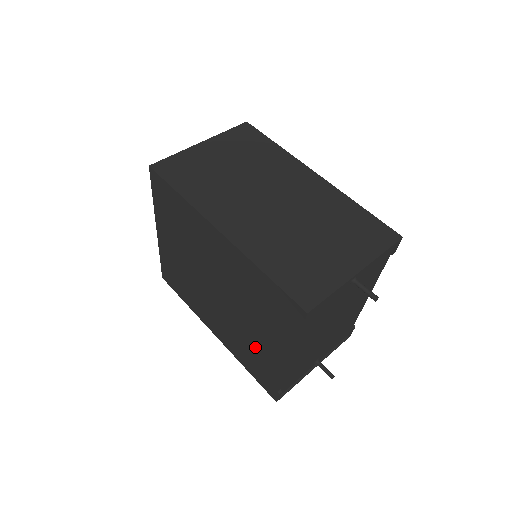
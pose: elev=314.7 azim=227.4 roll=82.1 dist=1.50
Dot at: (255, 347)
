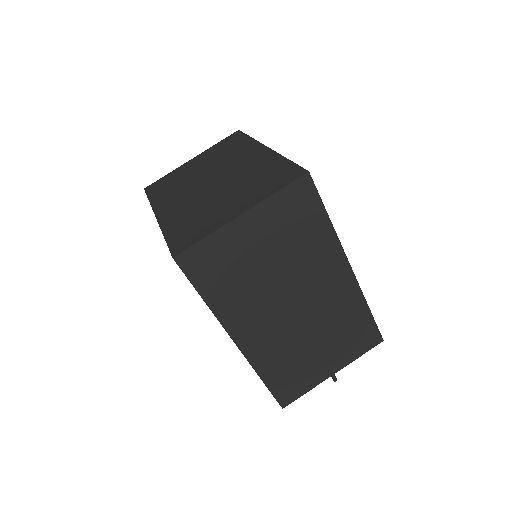
Dot at: occluded
